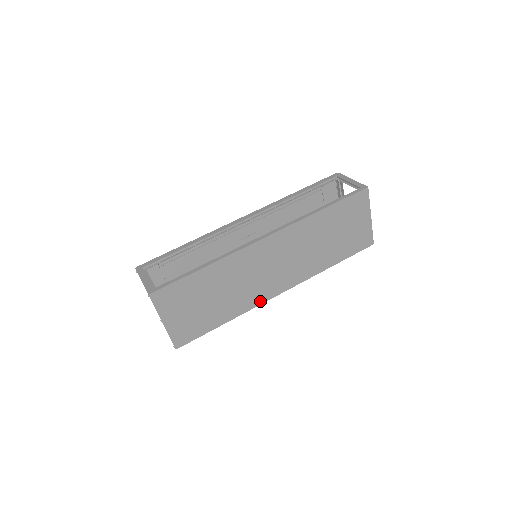
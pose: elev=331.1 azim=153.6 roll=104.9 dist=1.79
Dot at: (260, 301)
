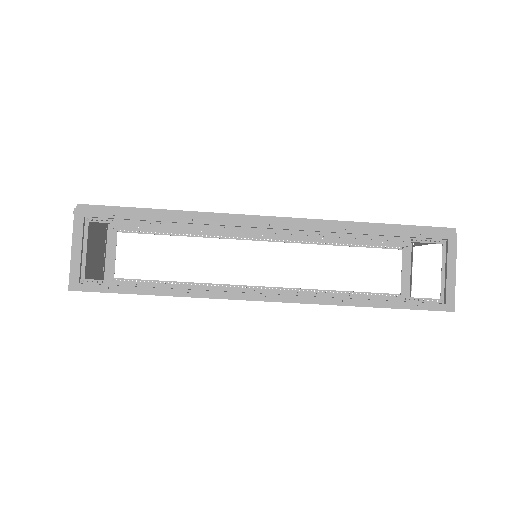
Dot at: occluded
